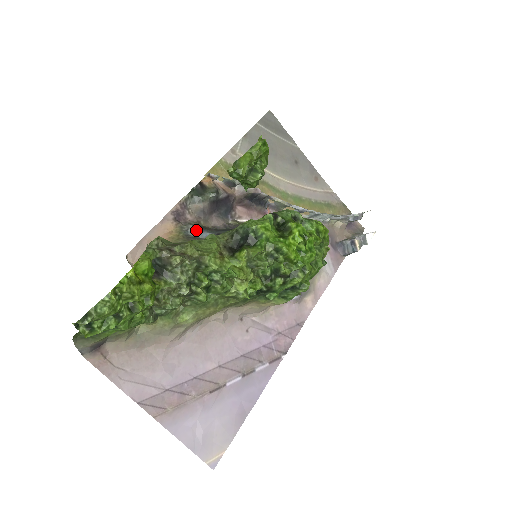
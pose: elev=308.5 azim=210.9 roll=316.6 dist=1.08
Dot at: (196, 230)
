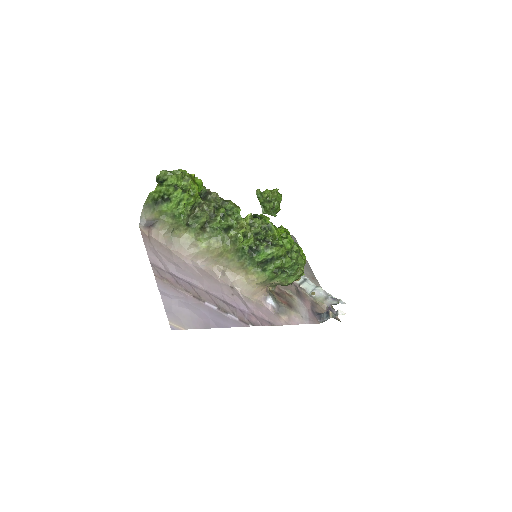
Dot at: occluded
